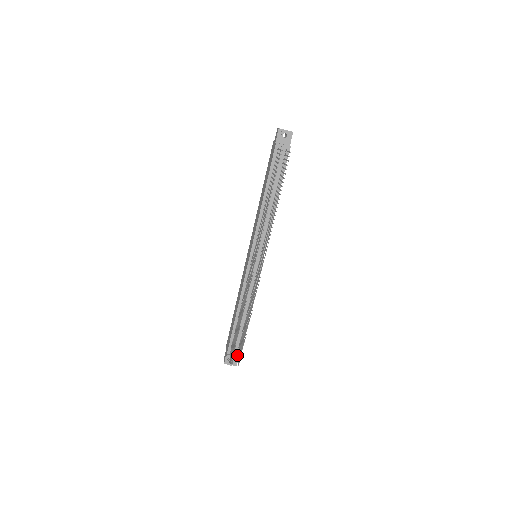
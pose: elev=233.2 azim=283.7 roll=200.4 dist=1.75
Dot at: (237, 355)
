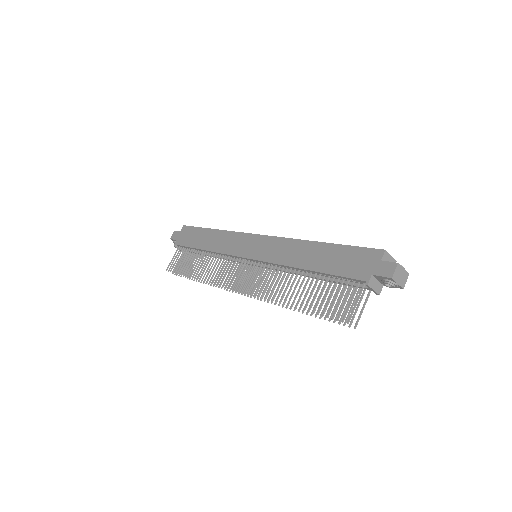
Dot at: (182, 255)
